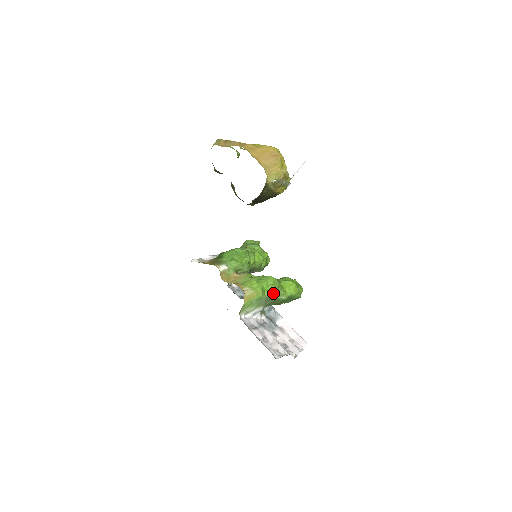
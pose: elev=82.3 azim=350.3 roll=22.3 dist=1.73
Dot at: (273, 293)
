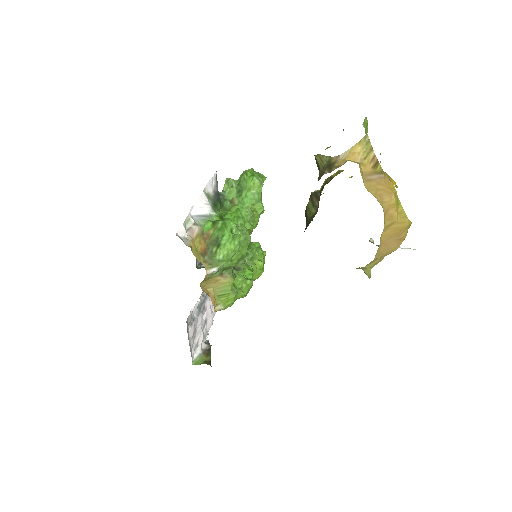
Dot at: occluded
